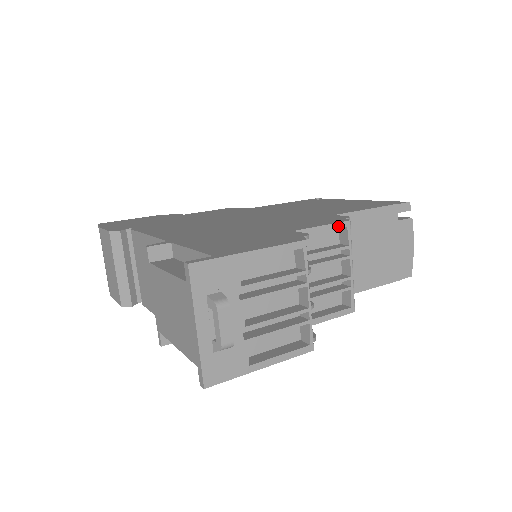
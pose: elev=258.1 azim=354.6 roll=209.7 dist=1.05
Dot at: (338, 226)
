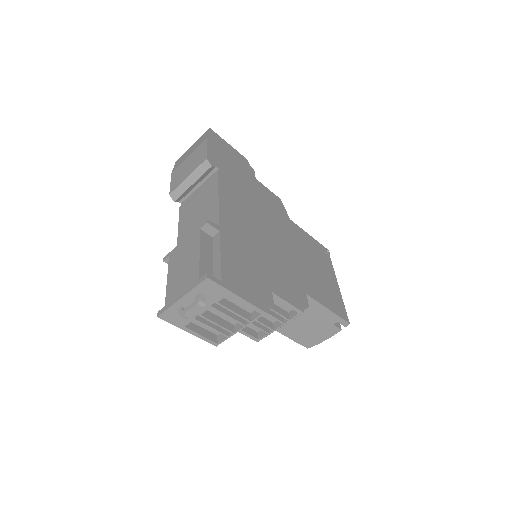
Dot at: (295, 309)
